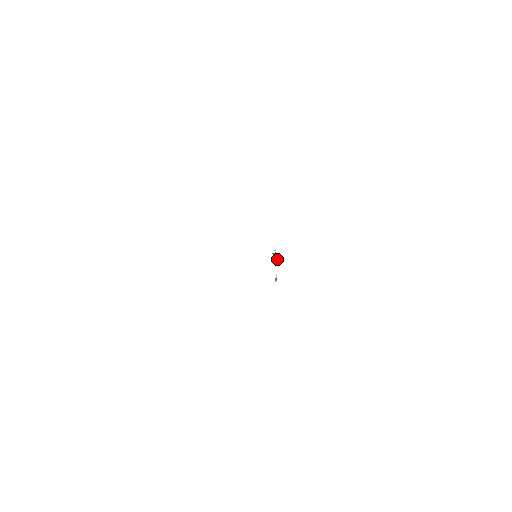
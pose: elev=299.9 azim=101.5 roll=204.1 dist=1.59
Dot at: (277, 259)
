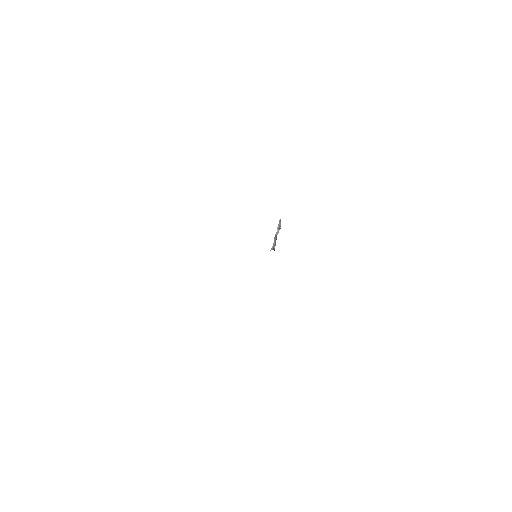
Dot at: occluded
